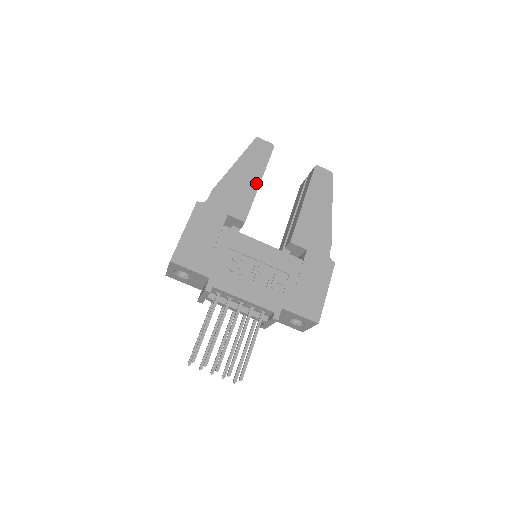
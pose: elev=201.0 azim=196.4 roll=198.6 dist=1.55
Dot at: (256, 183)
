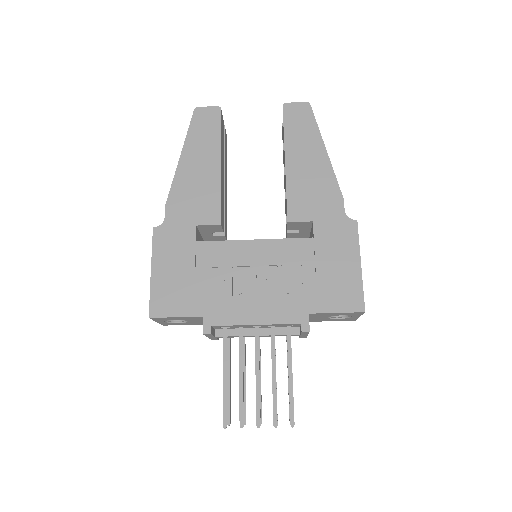
Dot at: (216, 167)
